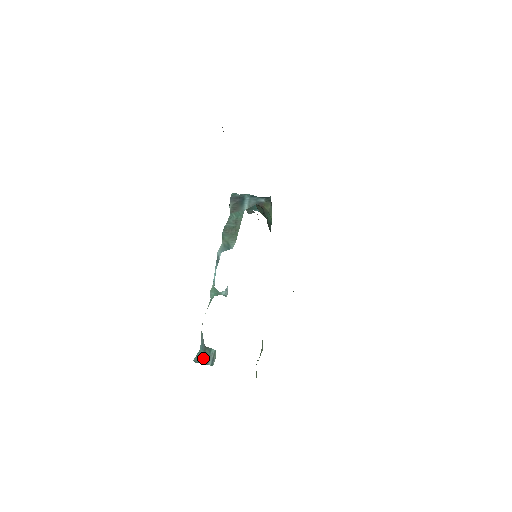
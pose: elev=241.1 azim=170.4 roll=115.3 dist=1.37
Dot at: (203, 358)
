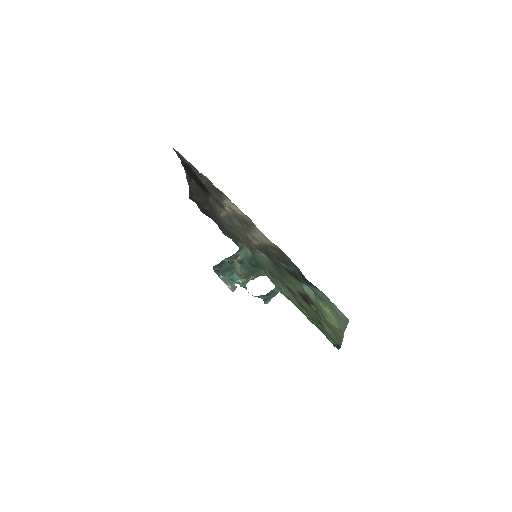
Dot at: (270, 296)
